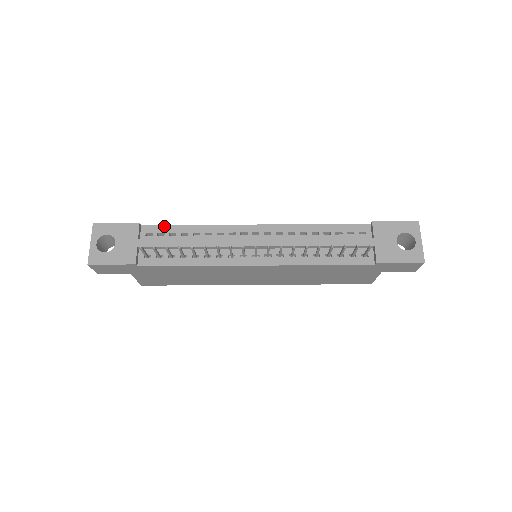
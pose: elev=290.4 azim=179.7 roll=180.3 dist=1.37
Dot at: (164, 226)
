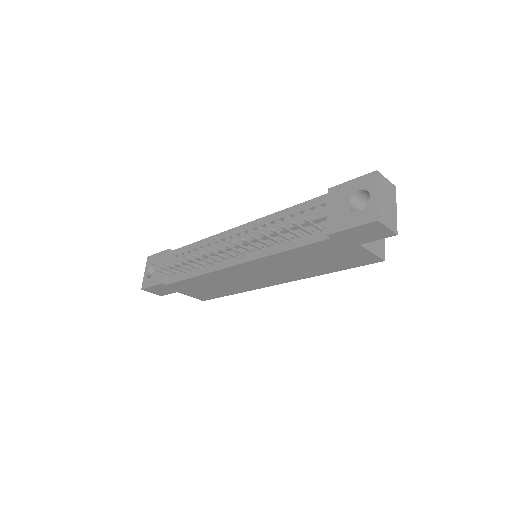
Dot at: (184, 247)
